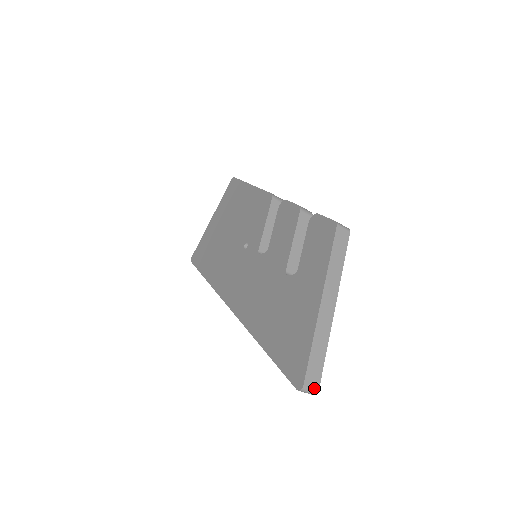
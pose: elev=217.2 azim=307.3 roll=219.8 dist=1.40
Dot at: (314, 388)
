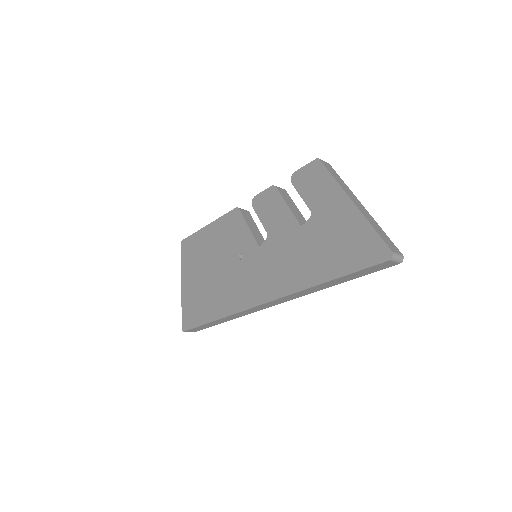
Dot at: (399, 253)
